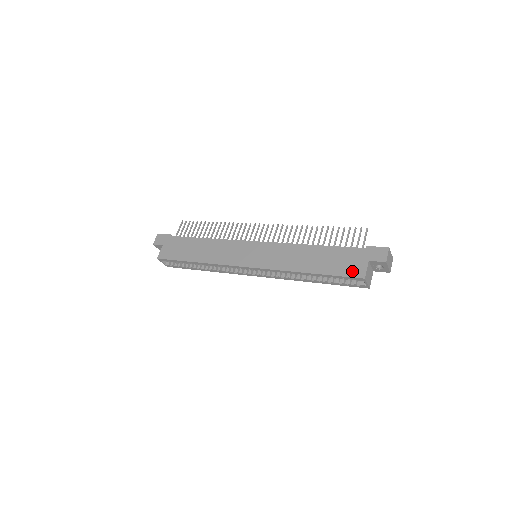
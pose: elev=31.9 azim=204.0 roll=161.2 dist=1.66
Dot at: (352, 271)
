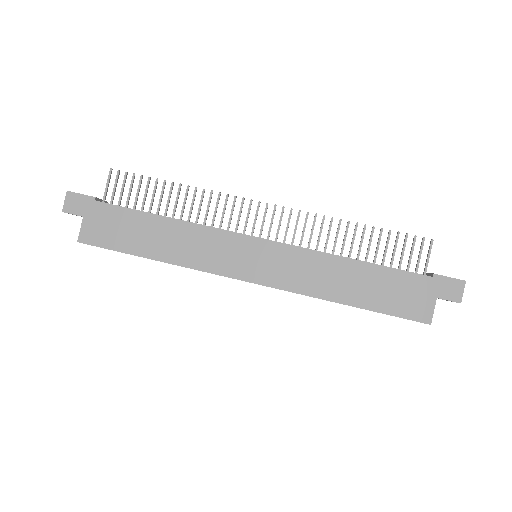
Dot at: (413, 311)
